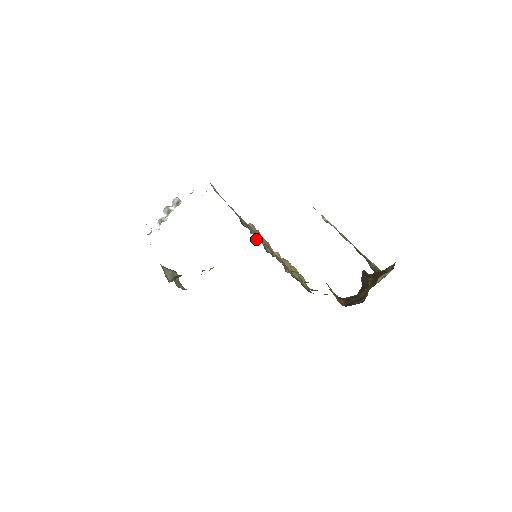
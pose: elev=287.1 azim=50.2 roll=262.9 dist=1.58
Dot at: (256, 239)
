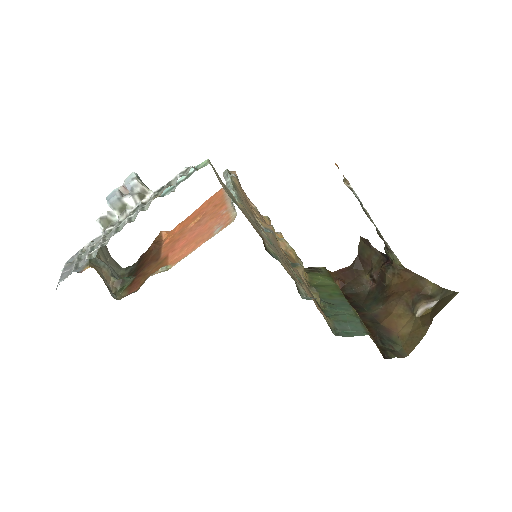
Dot at: occluded
